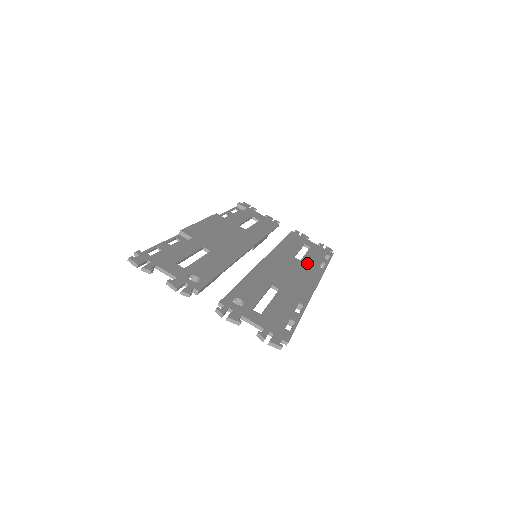
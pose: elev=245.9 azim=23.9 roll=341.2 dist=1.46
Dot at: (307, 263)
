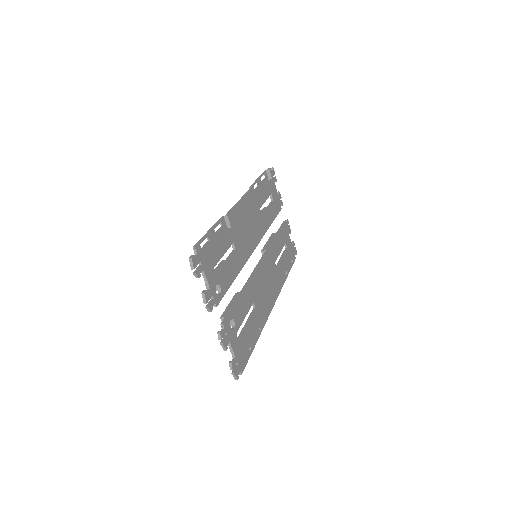
Dot at: (279, 272)
